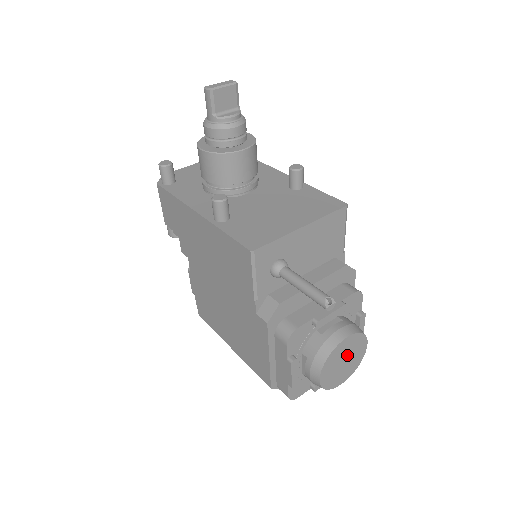
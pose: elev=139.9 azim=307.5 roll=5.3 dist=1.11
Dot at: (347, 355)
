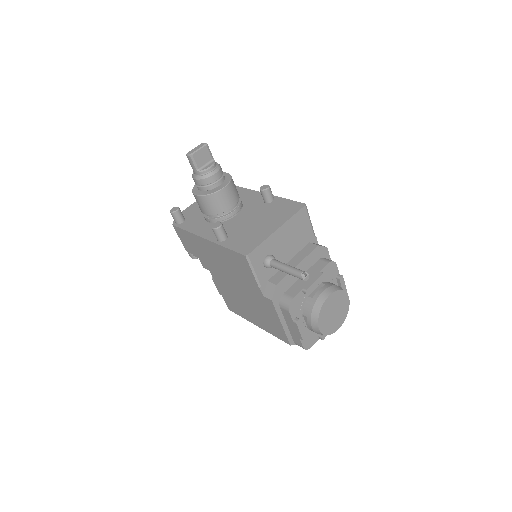
Dot at: (335, 308)
